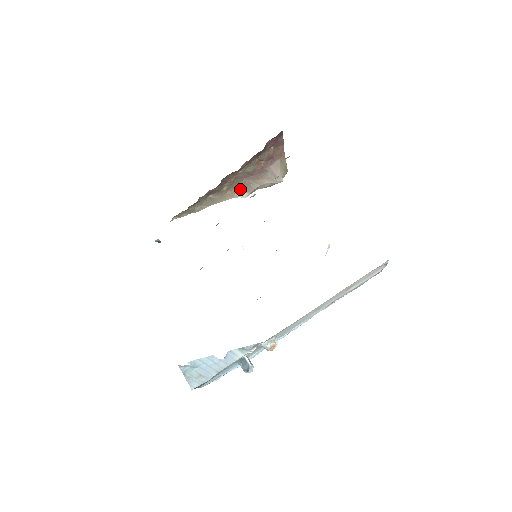
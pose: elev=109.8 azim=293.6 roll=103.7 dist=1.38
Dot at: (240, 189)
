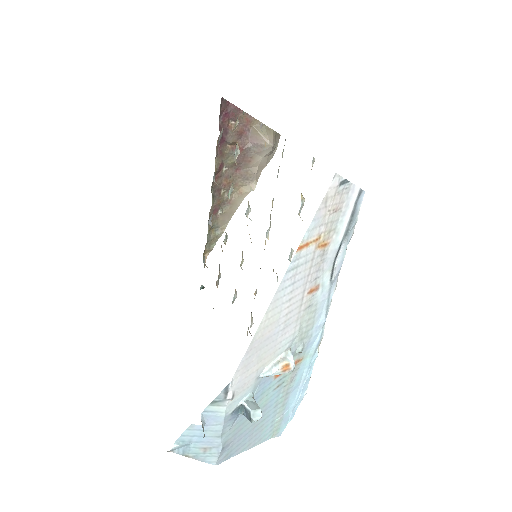
Dot at: (243, 184)
